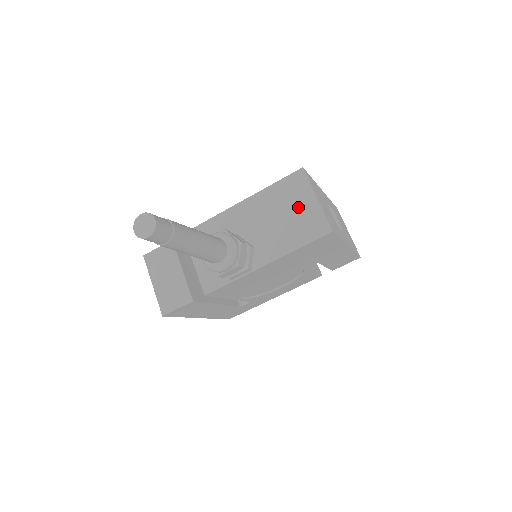
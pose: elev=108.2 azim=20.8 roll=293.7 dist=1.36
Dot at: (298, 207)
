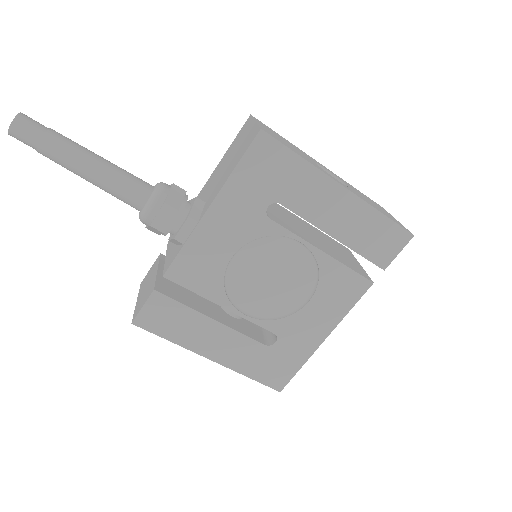
Dot at: (241, 141)
